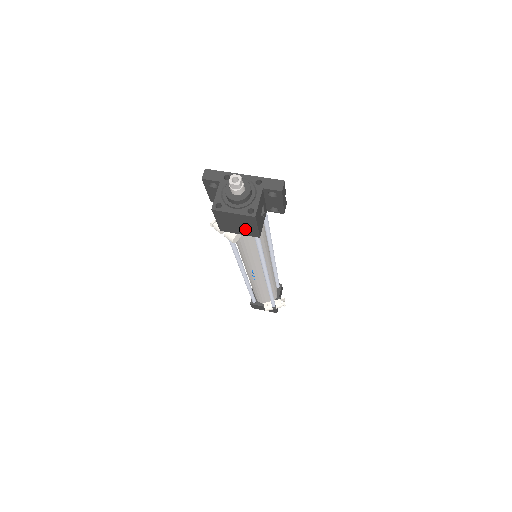
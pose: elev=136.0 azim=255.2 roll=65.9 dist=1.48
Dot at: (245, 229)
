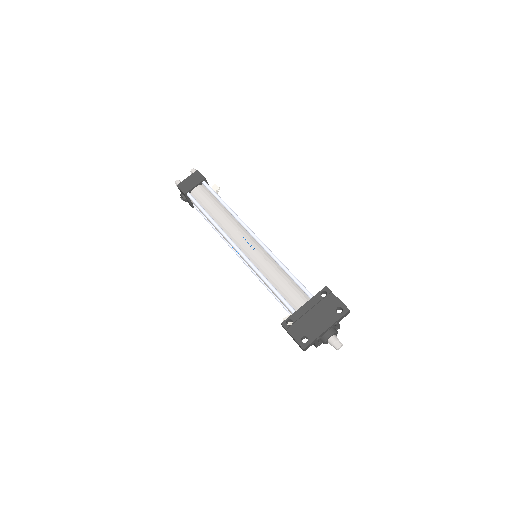
Dot at: occluded
